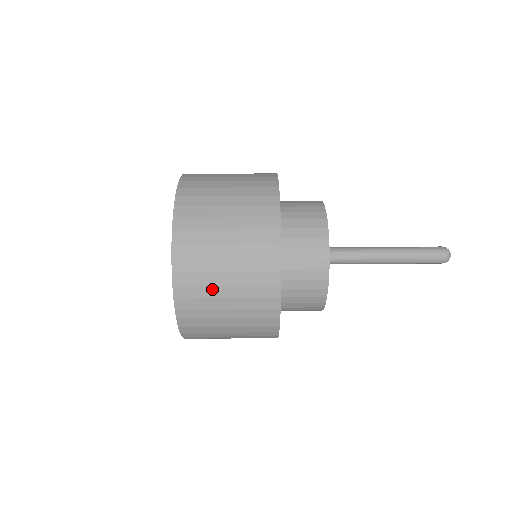
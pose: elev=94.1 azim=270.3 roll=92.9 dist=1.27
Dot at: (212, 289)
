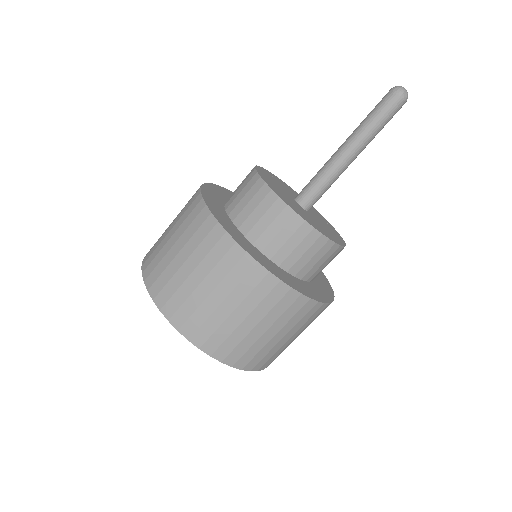
Dot at: (258, 342)
